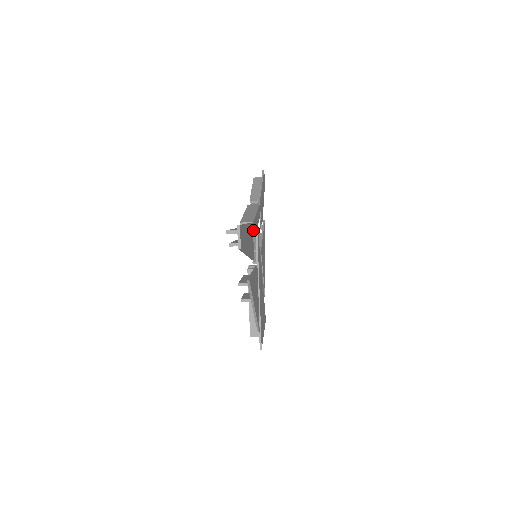
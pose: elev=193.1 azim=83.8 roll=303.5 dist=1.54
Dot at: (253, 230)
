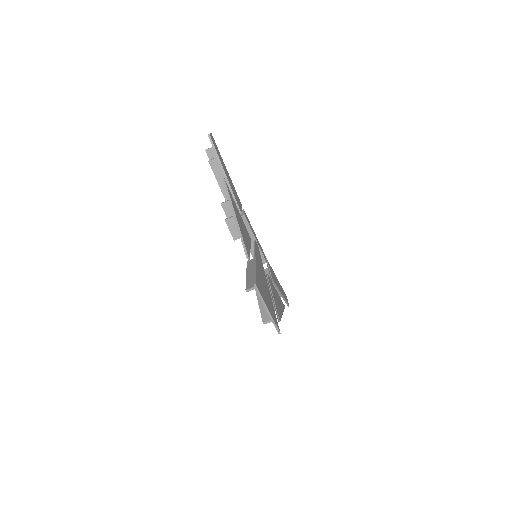
Dot at: (244, 213)
